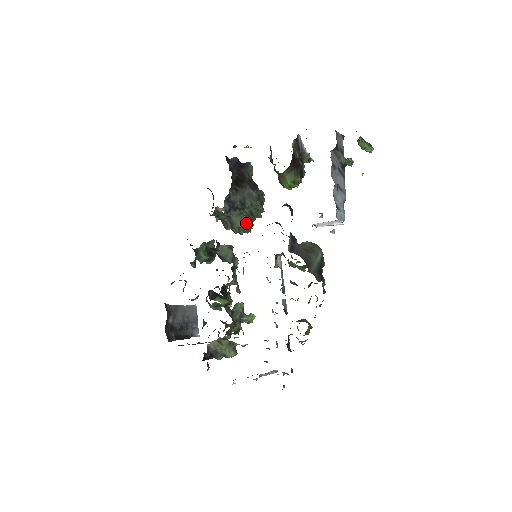
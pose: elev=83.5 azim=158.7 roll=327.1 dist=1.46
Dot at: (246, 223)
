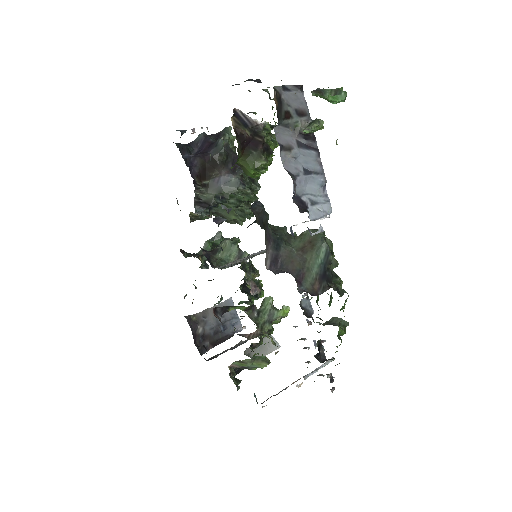
Dot at: (240, 212)
